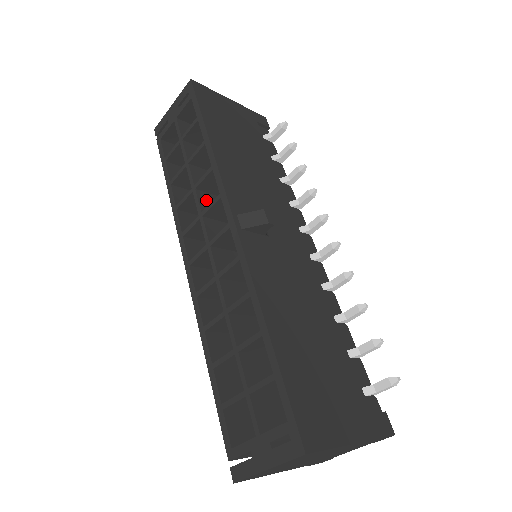
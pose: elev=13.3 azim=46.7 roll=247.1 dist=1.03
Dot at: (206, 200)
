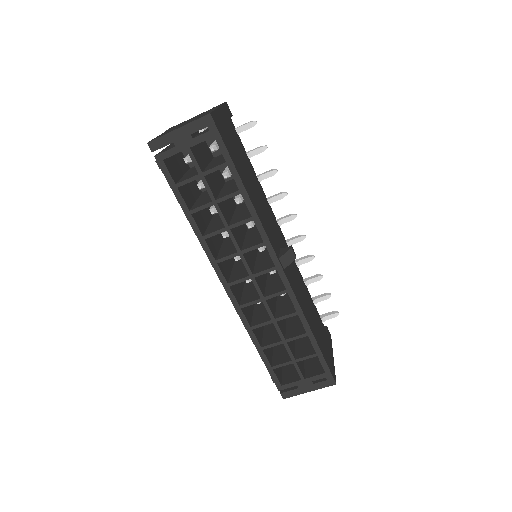
Dot at: (235, 234)
